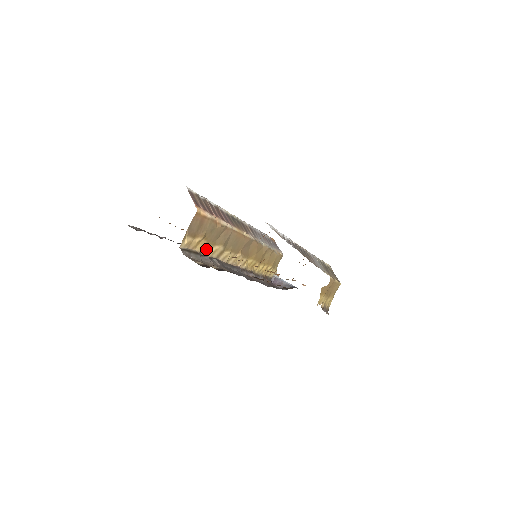
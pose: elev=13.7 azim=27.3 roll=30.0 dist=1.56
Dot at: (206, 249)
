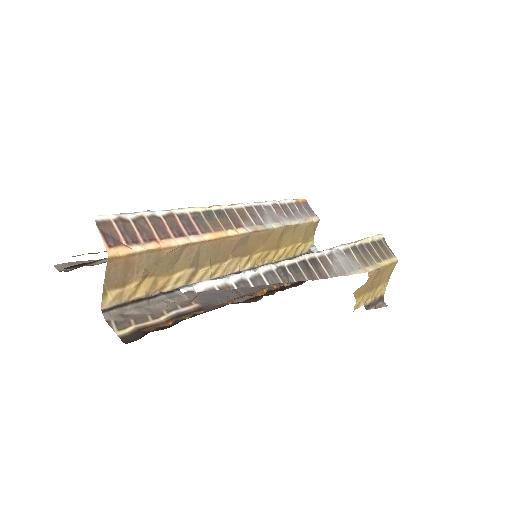
Dot at: (159, 285)
